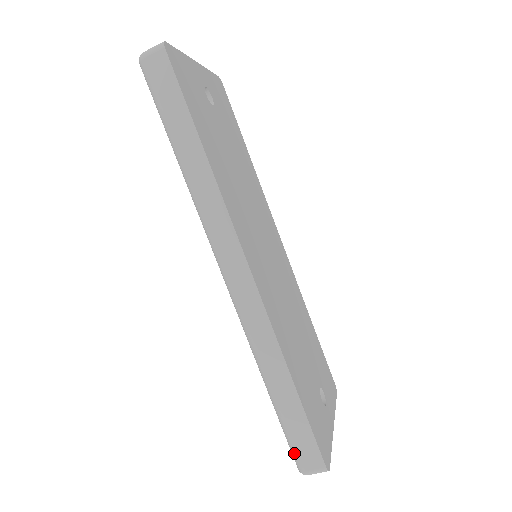
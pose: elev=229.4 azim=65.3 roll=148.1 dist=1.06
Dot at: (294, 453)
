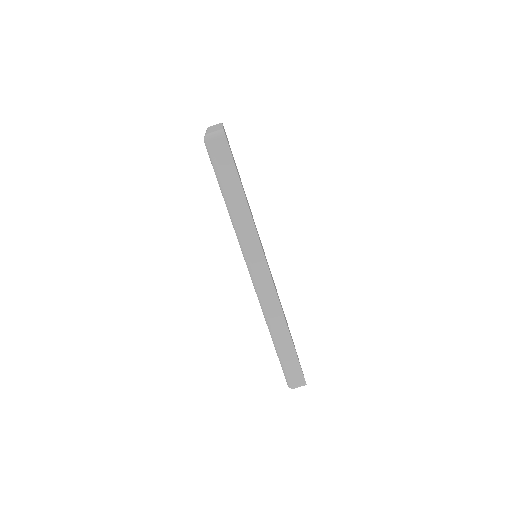
Dot at: (288, 377)
